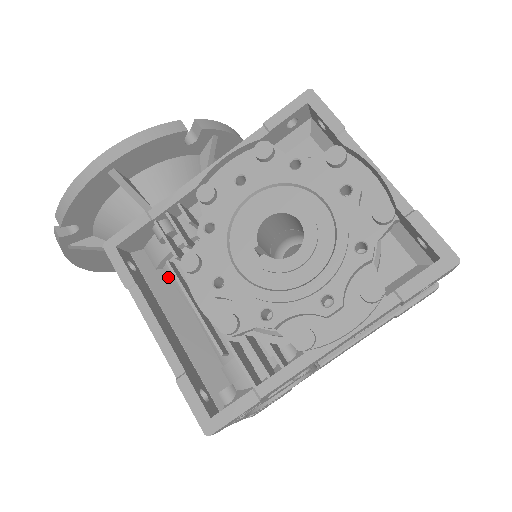
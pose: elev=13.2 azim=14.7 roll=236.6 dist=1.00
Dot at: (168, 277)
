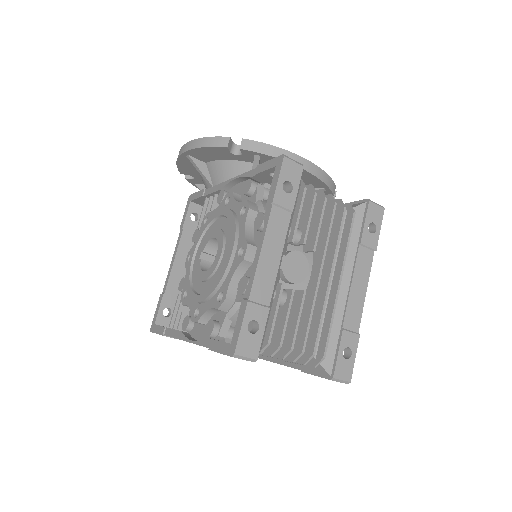
Dot at: occluded
